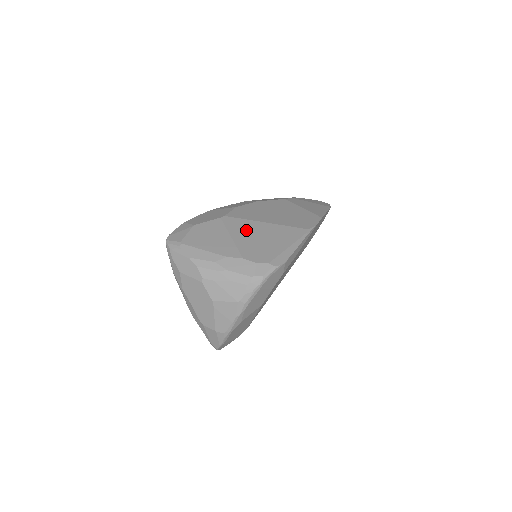
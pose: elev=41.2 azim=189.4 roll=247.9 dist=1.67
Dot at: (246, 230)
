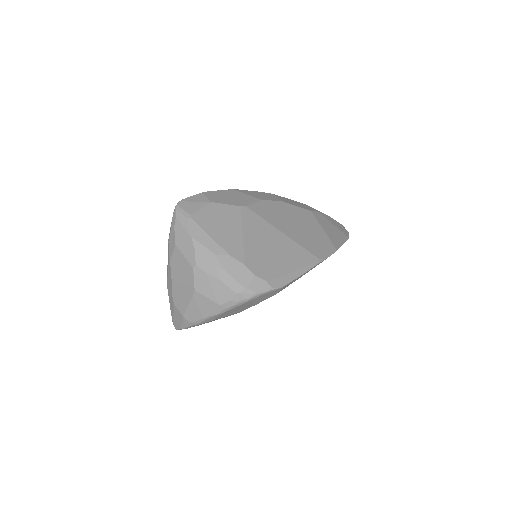
Dot at: (260, 233)
